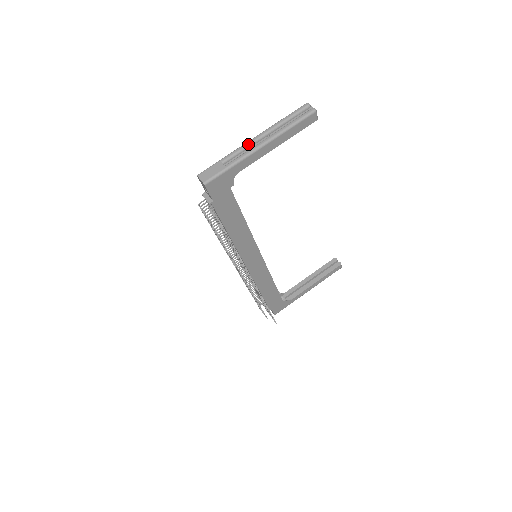
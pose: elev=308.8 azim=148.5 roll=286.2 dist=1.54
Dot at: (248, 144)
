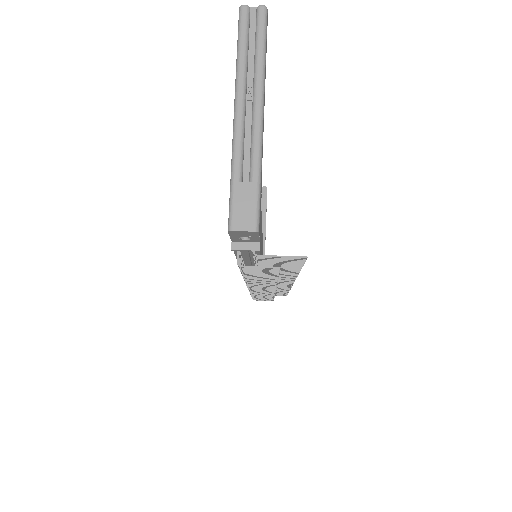
Dot at: (241, 126)
